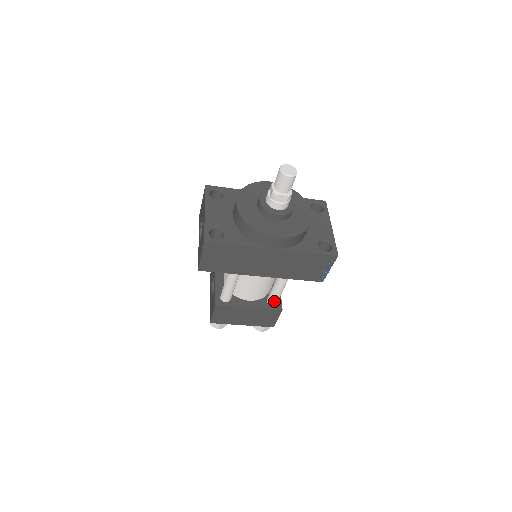
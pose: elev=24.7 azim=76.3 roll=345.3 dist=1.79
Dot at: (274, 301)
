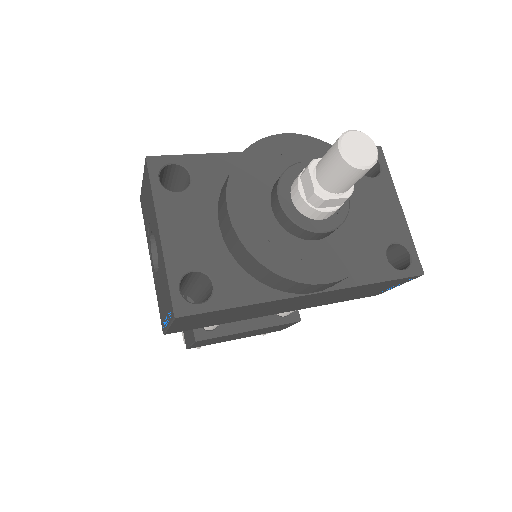
Dot at: (288, 313)
